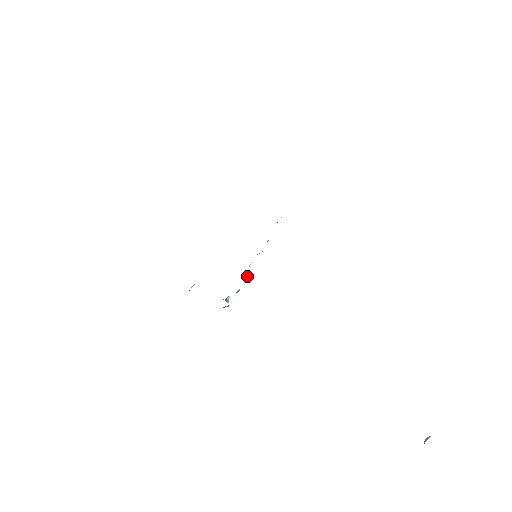
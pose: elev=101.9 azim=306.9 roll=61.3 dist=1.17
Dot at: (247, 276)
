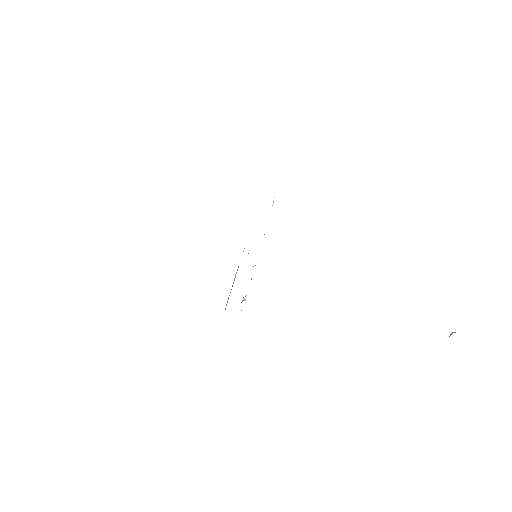
Dot at: (251, 279)
